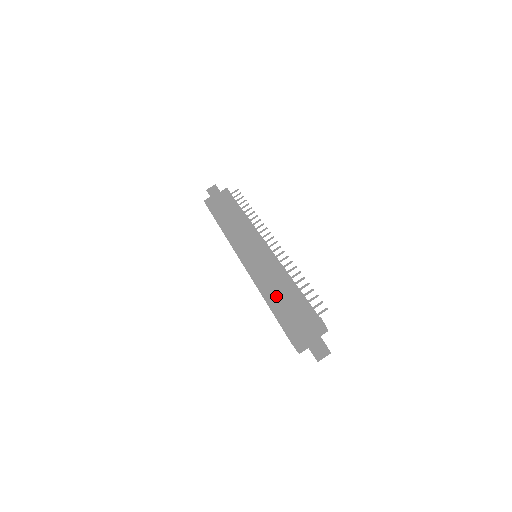
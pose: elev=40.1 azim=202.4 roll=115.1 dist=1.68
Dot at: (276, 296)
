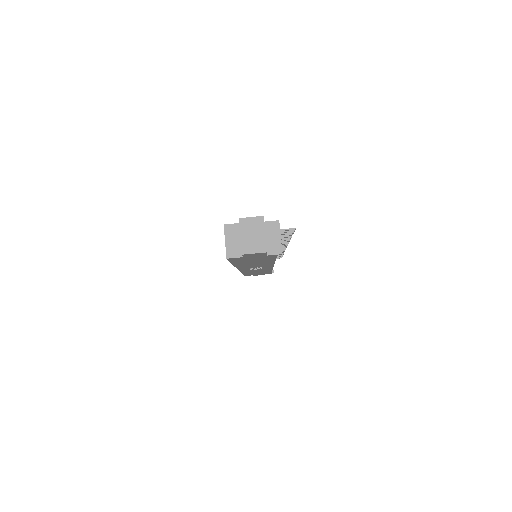
Dot at: occluded
